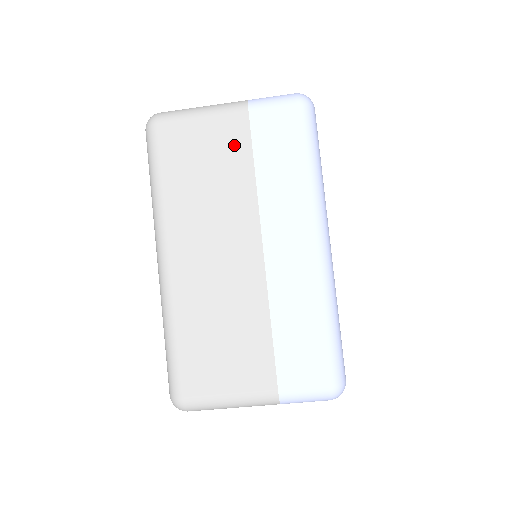
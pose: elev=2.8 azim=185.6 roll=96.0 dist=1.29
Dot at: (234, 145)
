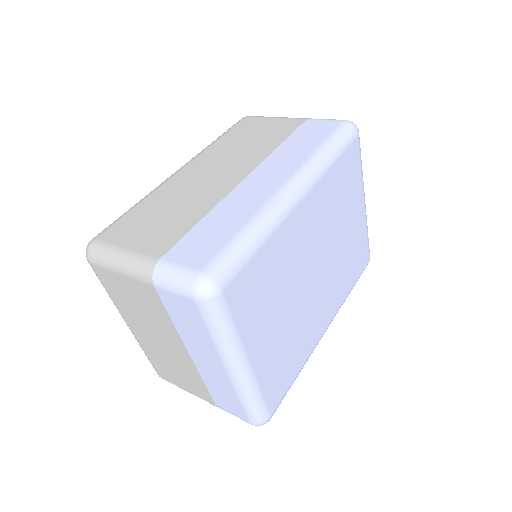
Dot at: (281, 131)
